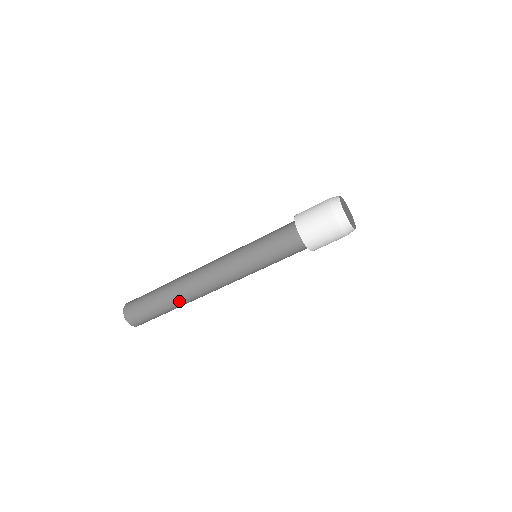
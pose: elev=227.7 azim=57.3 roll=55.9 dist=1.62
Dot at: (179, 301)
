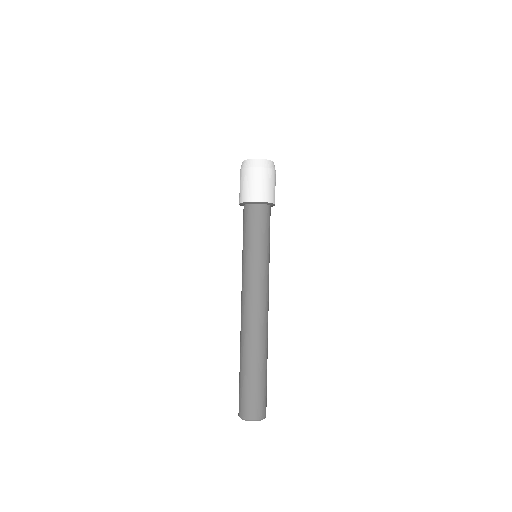
Dot at: (242, 348)
